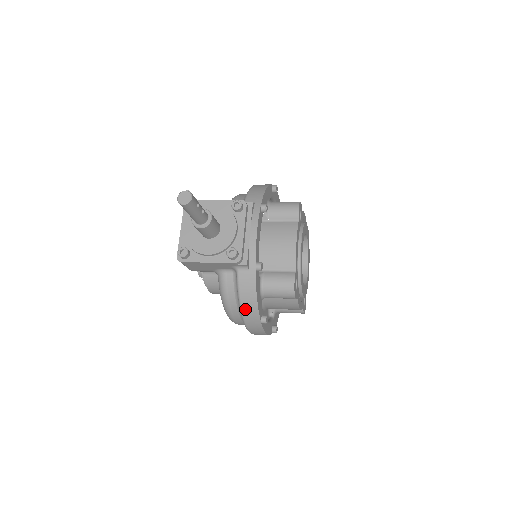
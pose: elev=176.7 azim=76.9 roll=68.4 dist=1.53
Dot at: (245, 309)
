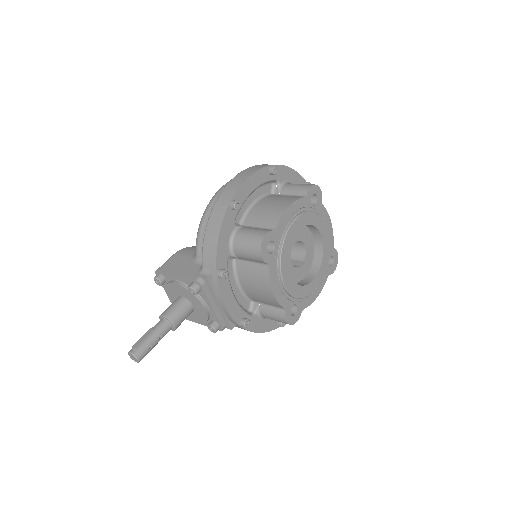
Dot at: occluded
